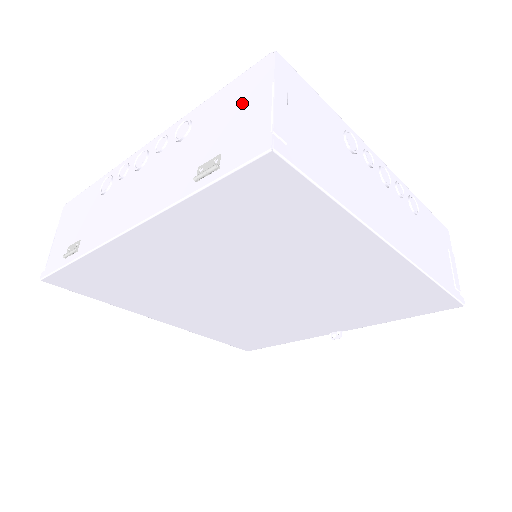
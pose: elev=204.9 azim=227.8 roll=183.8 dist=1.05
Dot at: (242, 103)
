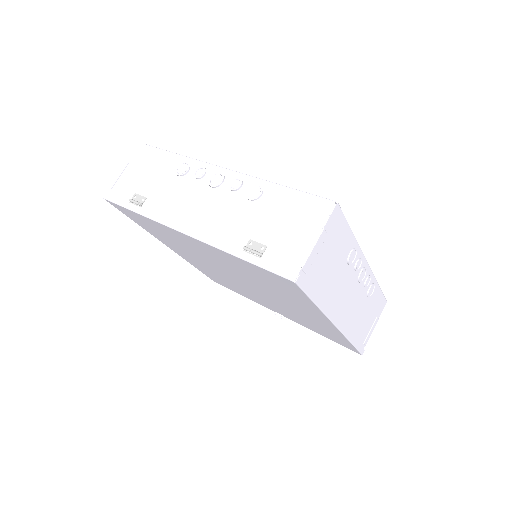
Dot at: (298, 221)
